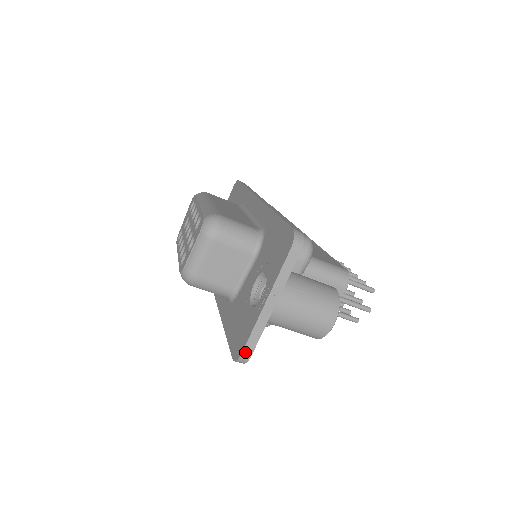
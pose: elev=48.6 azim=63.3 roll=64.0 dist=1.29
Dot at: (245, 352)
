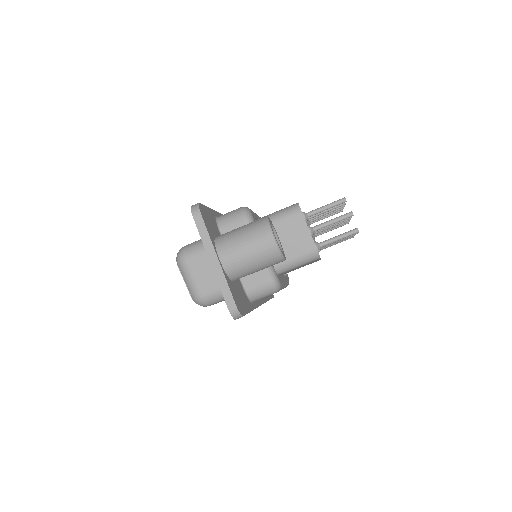
Dot at: (229, 305)
